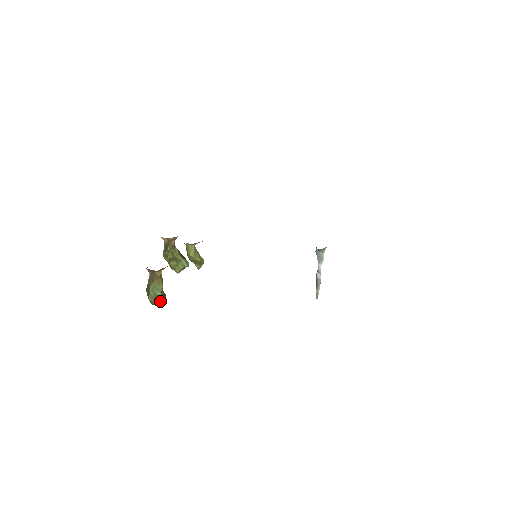
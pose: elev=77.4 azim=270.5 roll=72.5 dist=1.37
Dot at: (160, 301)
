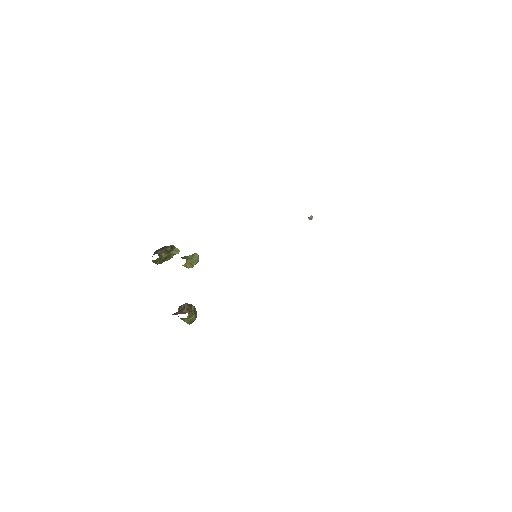
Dot at: (196, 317)
